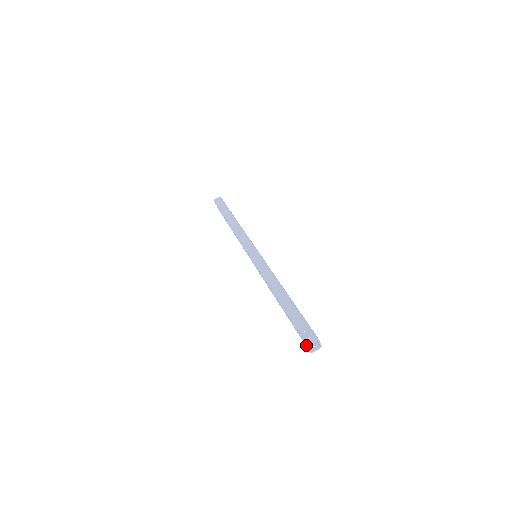
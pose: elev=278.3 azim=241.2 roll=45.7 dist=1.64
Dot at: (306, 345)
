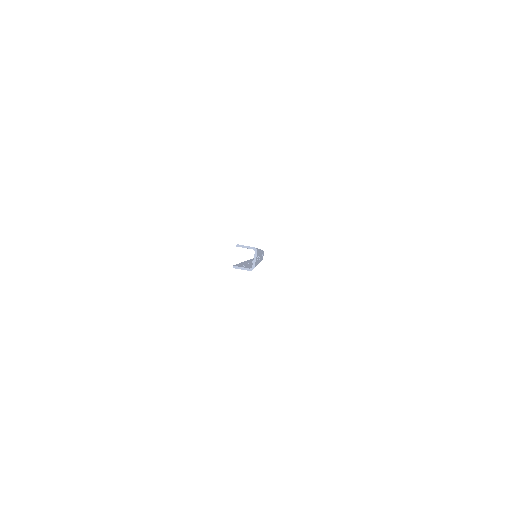
Dot at: occluded
